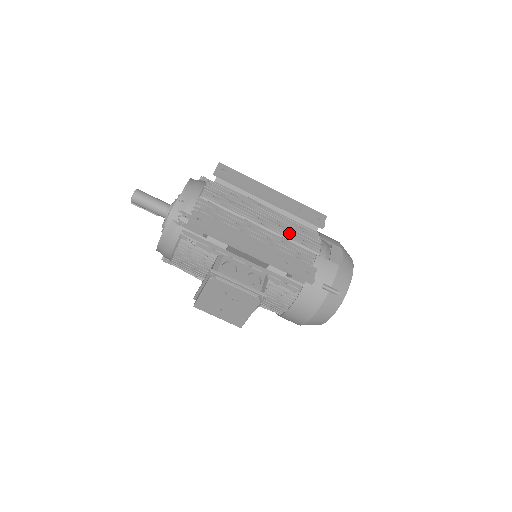
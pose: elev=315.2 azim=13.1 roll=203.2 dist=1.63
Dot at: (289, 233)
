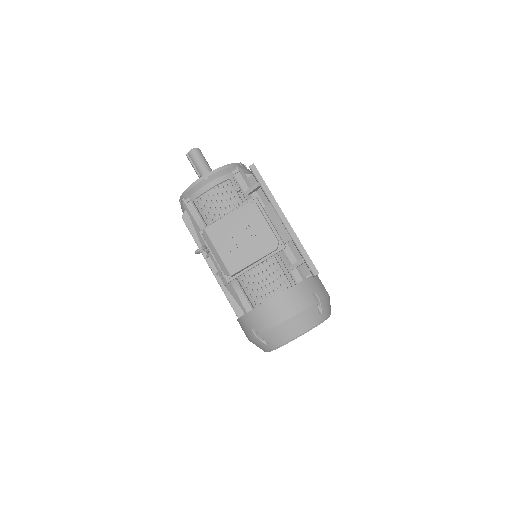
Dot at: occluded
